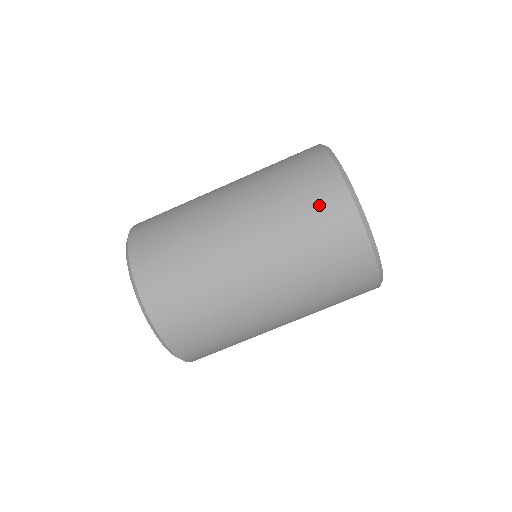
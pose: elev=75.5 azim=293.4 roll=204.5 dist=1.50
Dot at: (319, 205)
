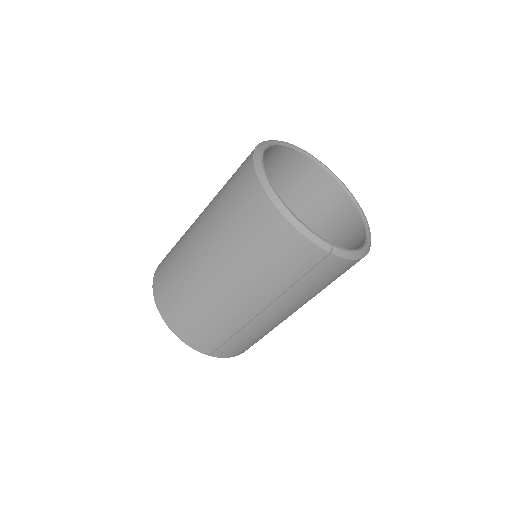
Dot at: (236, 181)
